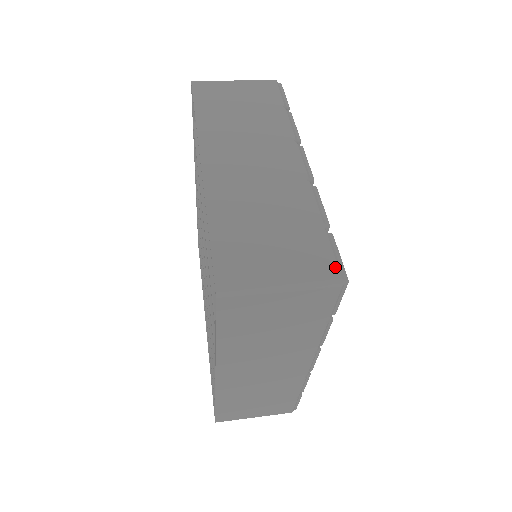
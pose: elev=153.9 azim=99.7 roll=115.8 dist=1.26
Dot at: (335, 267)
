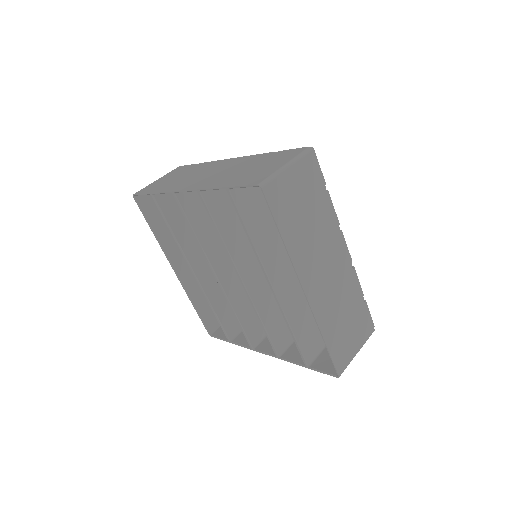
Dot at: (372, 325)
